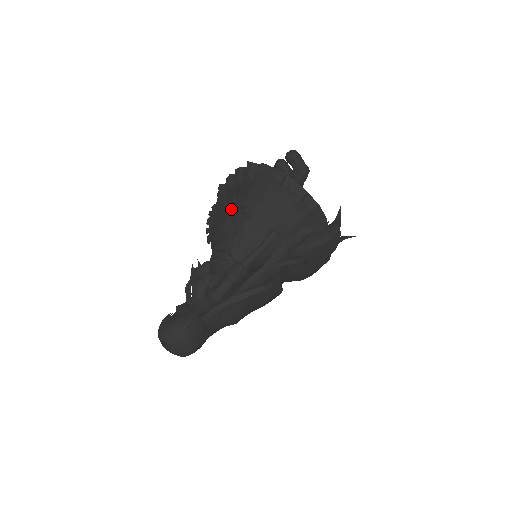
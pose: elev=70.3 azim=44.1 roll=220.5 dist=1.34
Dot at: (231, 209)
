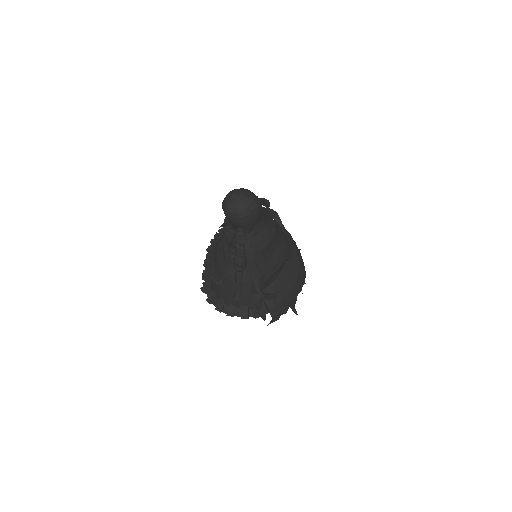
Dot at: (216, 243)
